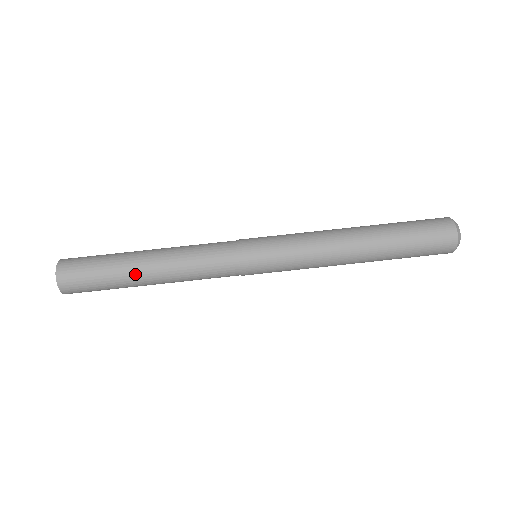
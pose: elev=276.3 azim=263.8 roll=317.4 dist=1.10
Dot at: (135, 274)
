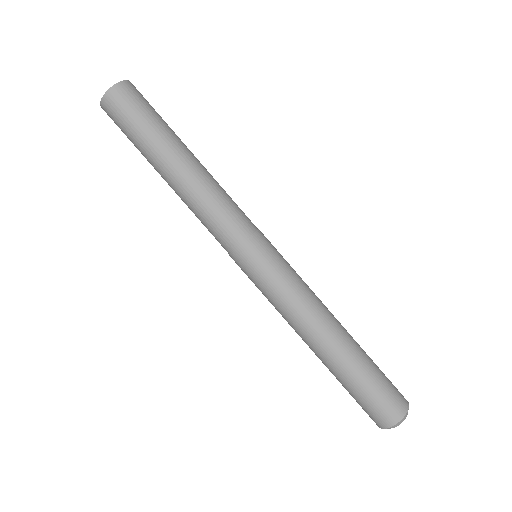
Dot at: (171, 152)
